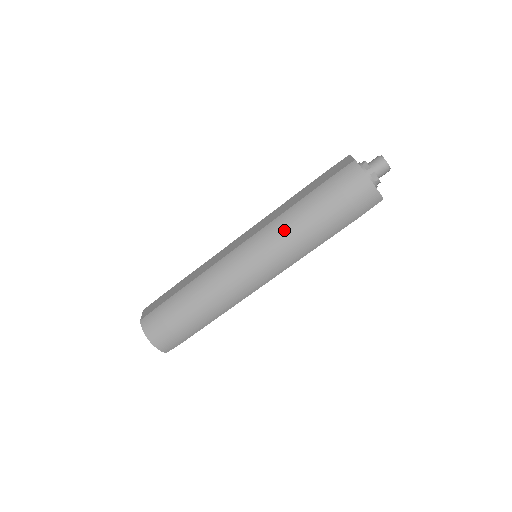
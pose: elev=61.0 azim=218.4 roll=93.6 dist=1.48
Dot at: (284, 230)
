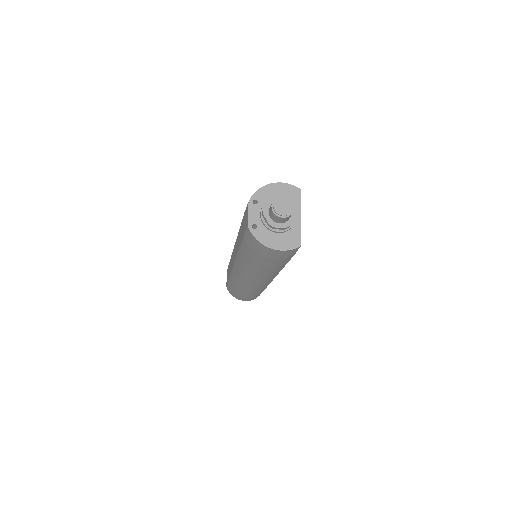
Dot at: (246, 268)
